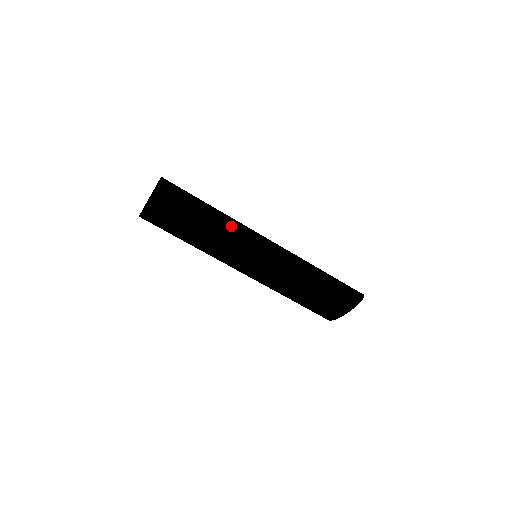
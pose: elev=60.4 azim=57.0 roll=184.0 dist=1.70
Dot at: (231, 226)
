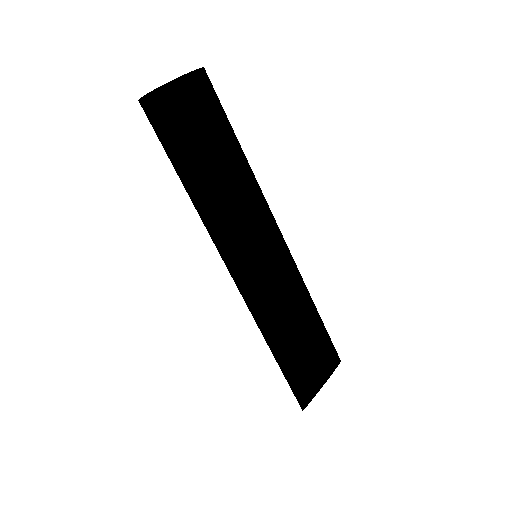
Dot at: occluded
